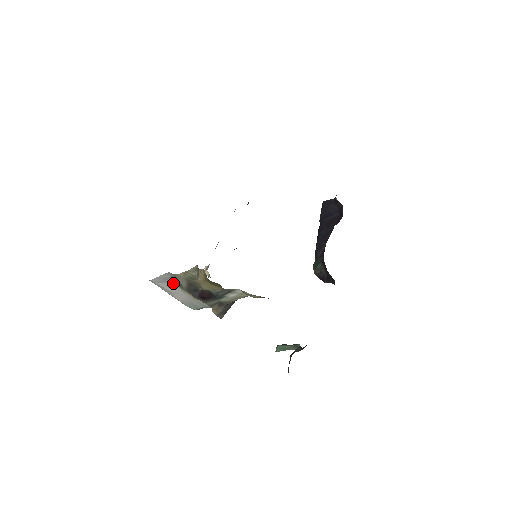
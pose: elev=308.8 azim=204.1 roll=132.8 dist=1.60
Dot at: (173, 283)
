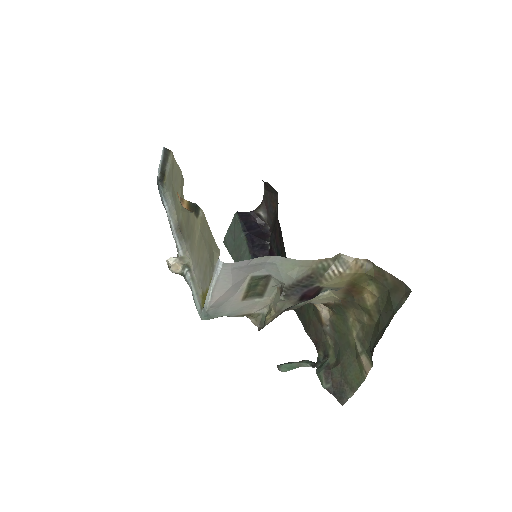
Dot at: (248, 273)
